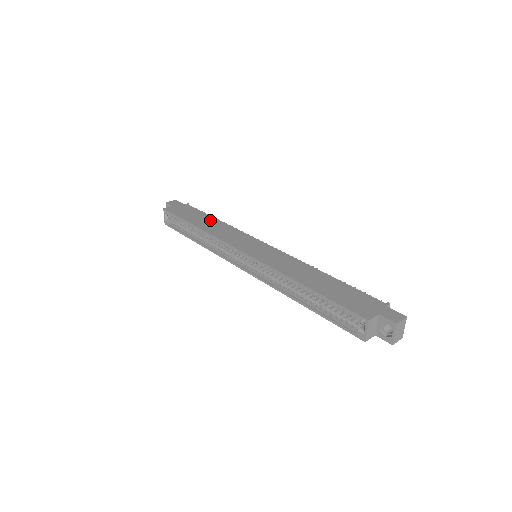
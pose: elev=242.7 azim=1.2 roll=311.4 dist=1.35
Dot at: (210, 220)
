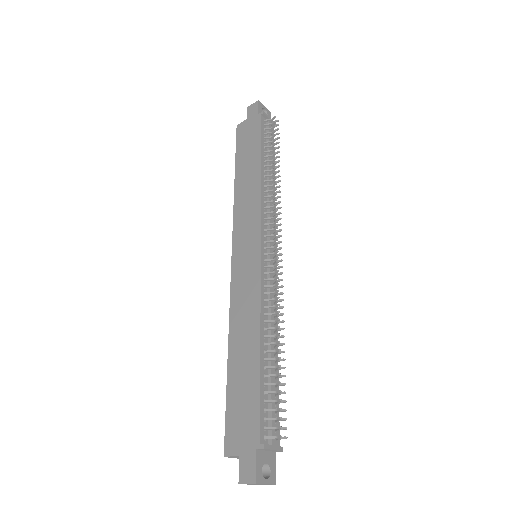
Dot at: (253, 167)
